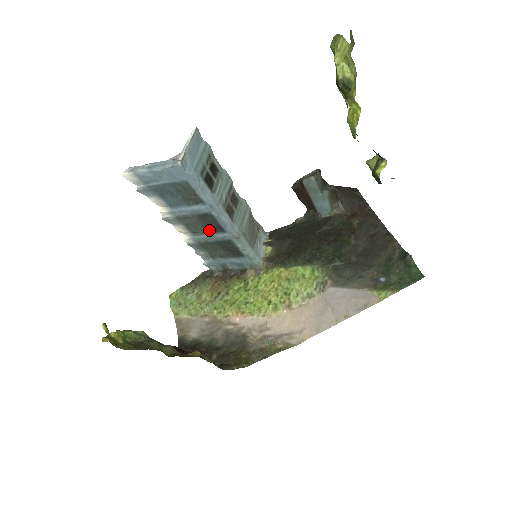
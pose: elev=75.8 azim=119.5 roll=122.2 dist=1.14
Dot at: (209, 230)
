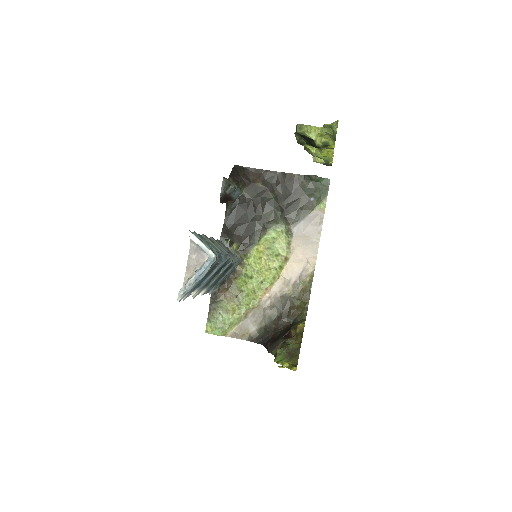
Dot at: (217, 273)
